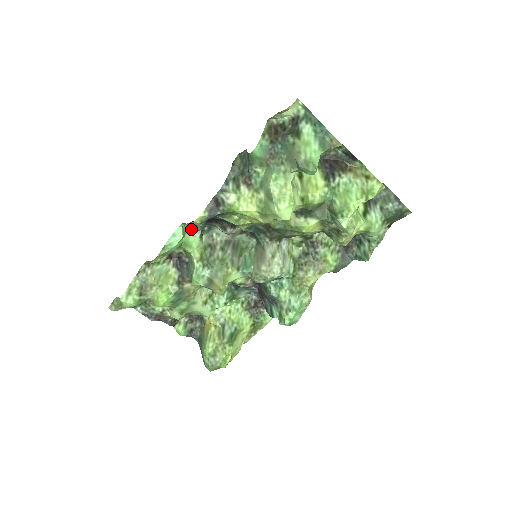
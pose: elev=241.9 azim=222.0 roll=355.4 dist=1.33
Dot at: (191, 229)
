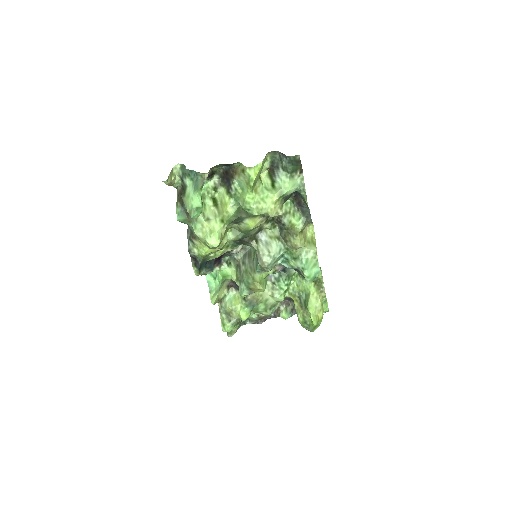
Dot at: (218, 268)
